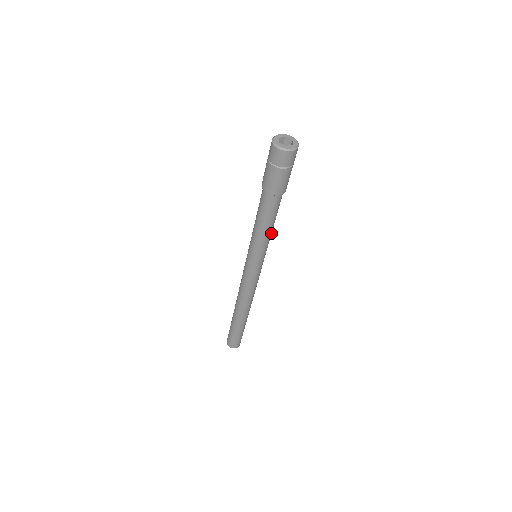
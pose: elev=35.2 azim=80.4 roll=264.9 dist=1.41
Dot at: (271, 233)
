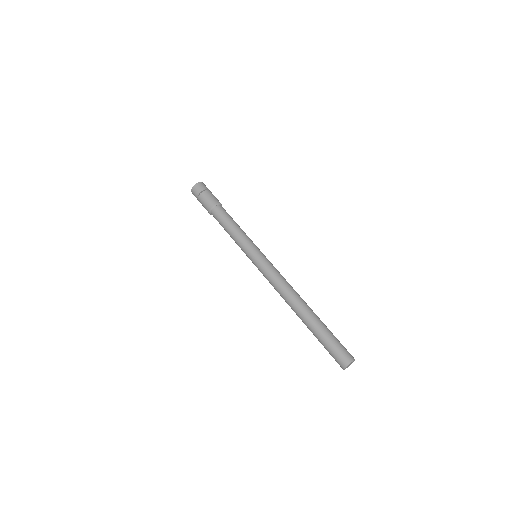
Dot at: (242, 231)
